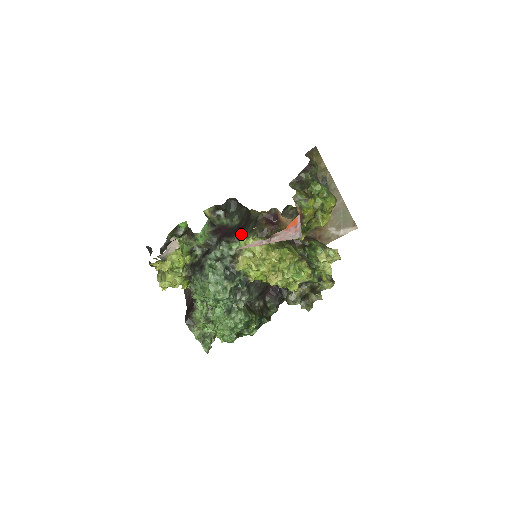
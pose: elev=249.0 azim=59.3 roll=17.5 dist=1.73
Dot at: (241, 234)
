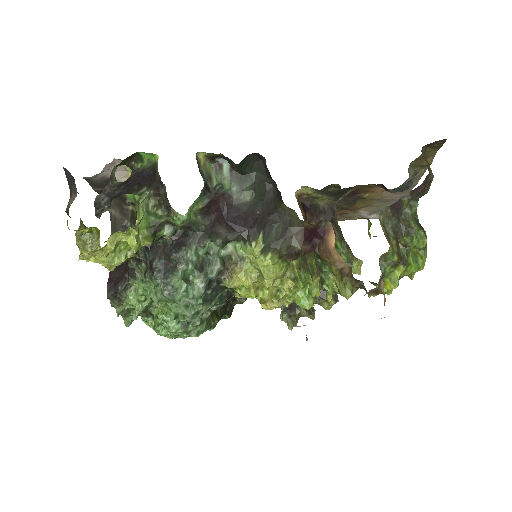
Dot at: (253, 237)
